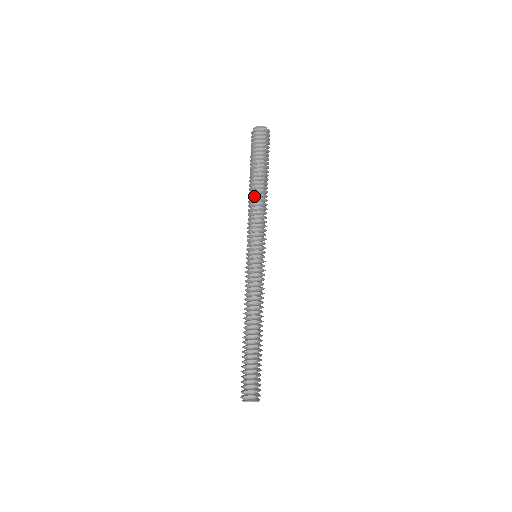
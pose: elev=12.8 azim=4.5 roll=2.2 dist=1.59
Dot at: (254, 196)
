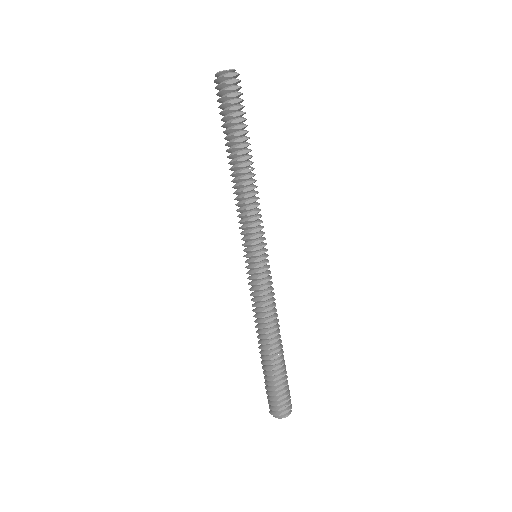
Dot at: (243, 179)
